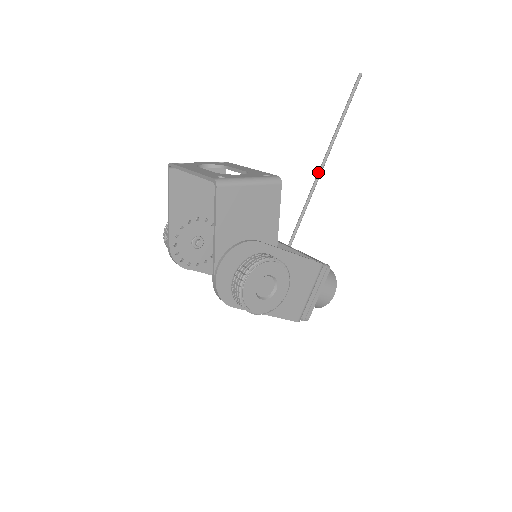
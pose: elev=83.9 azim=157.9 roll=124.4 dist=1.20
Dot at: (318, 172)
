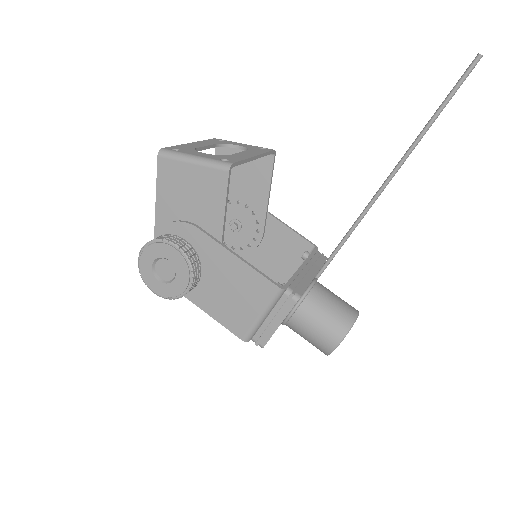
Dot at: (380, 187)
